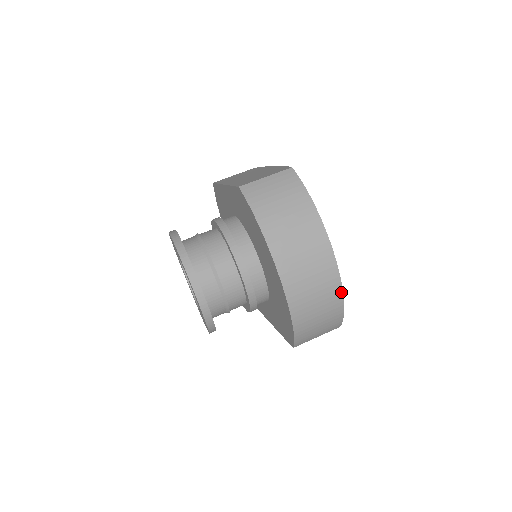
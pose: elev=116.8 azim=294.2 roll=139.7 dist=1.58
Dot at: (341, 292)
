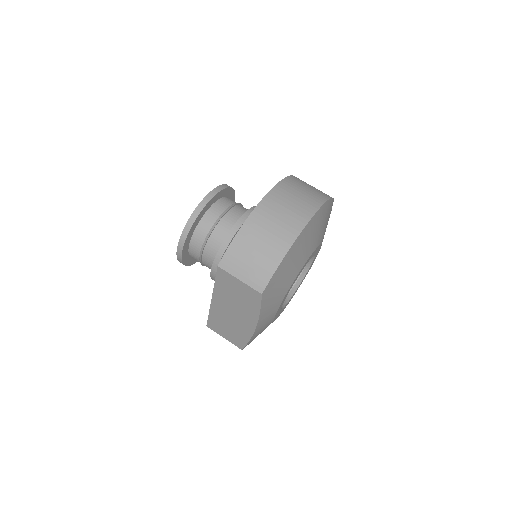
Dot at: (293, 240)
